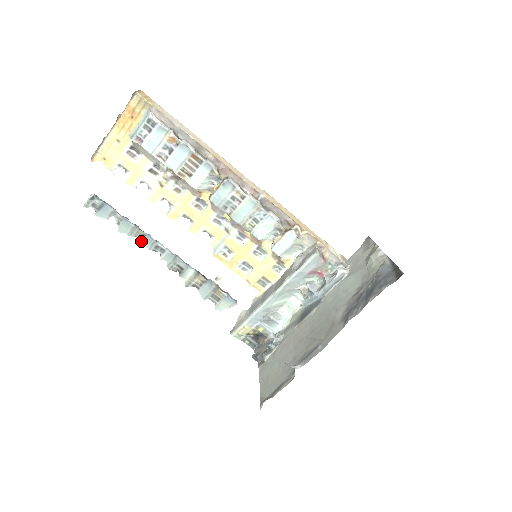
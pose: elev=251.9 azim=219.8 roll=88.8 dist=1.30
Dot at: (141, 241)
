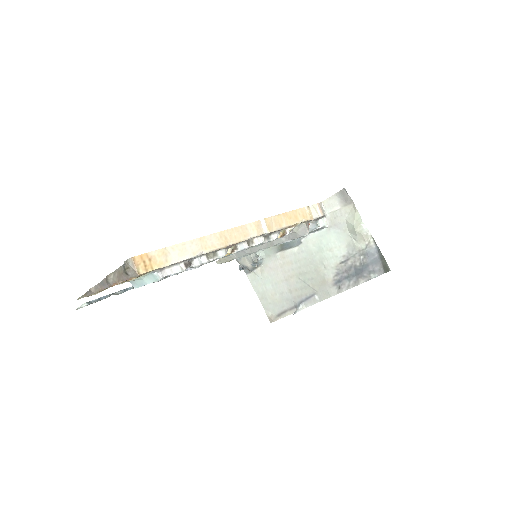
Dot at: occluded
